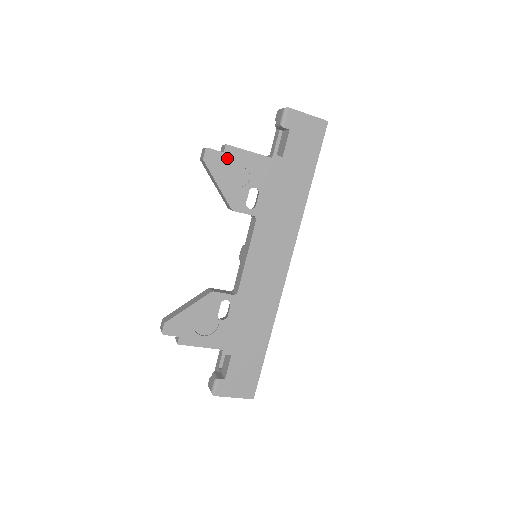
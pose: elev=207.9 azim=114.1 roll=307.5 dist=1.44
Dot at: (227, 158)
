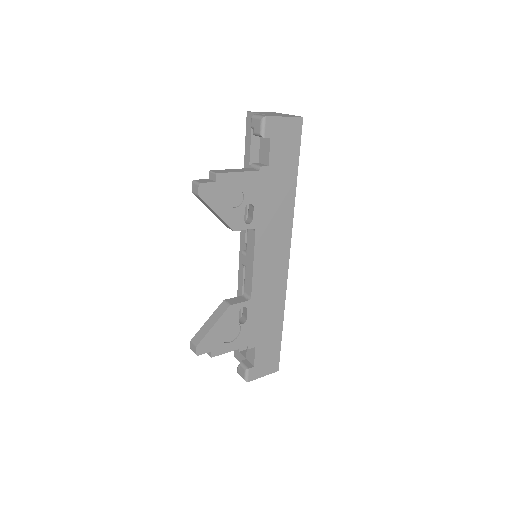
Dot at: (220, 186)
